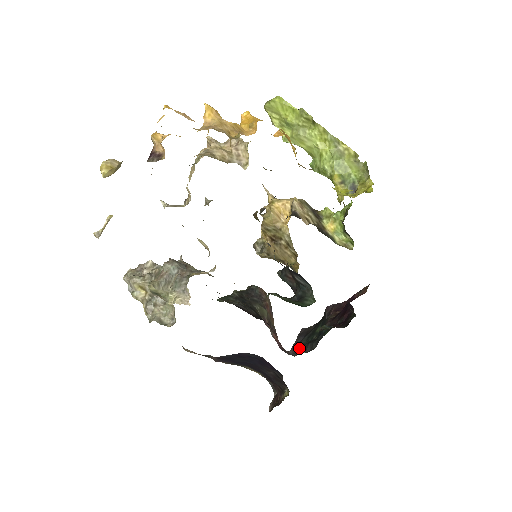
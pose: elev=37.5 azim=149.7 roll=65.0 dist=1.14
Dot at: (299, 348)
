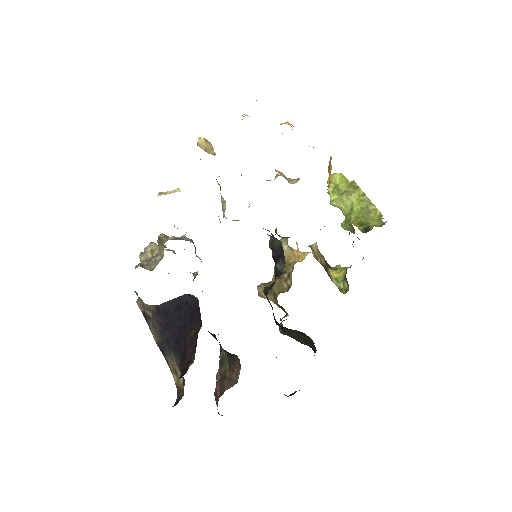
Dot at: occluded
